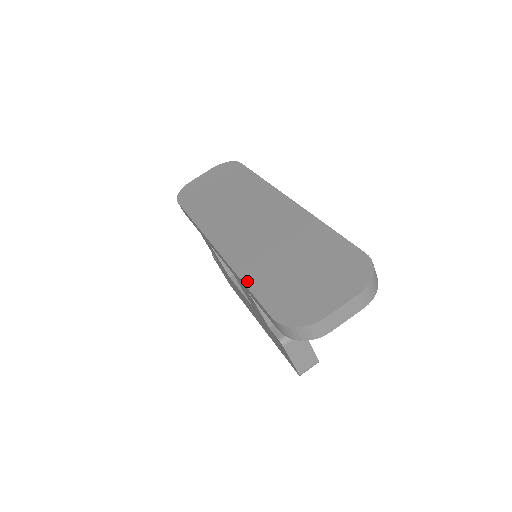
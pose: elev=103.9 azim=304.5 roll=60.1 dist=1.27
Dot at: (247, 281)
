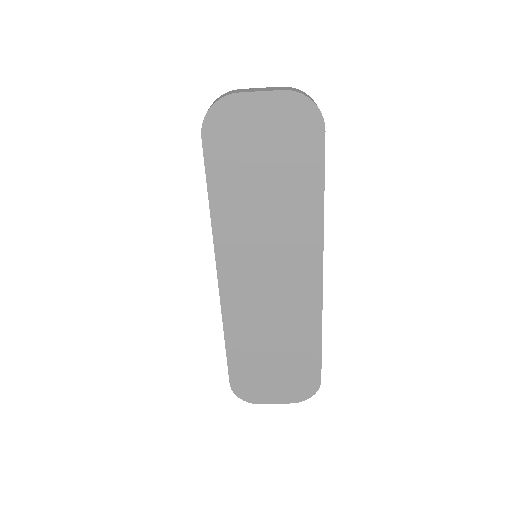
Dot at: (228, 342)
